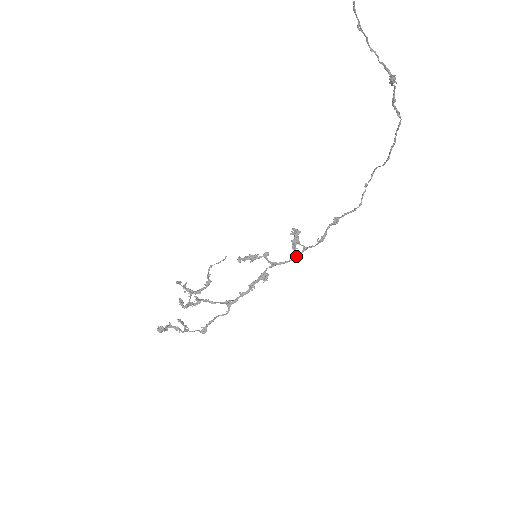
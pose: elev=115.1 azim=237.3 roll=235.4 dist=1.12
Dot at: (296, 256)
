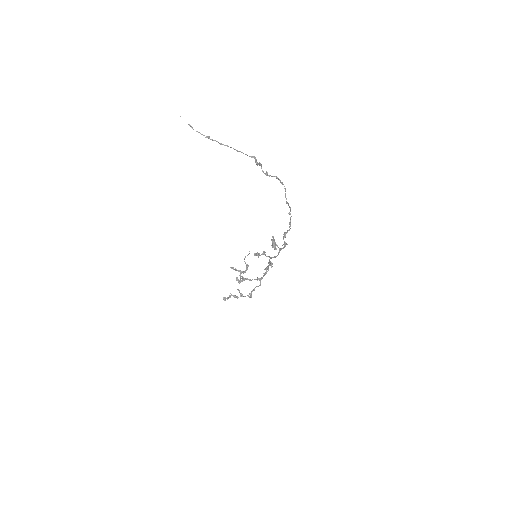
Dot at: occluded
